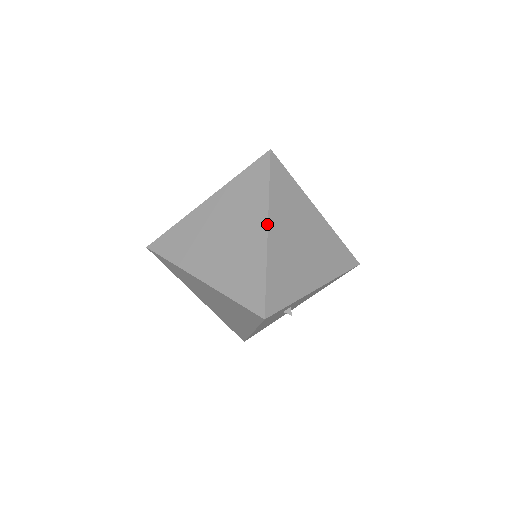
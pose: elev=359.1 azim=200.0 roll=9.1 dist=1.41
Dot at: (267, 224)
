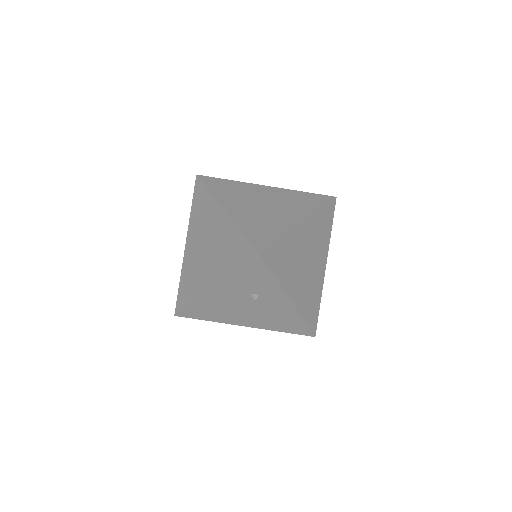
Dot at: (305, 220)
